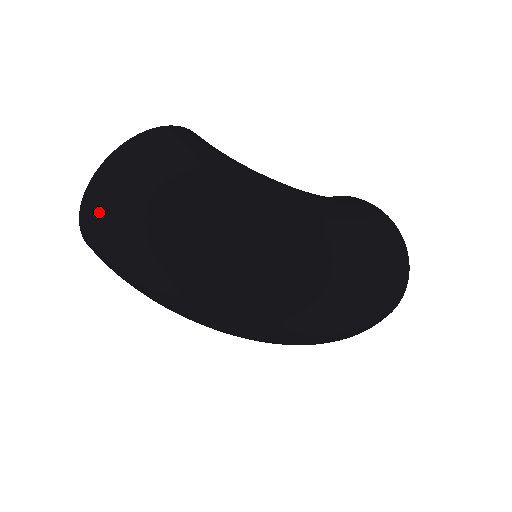
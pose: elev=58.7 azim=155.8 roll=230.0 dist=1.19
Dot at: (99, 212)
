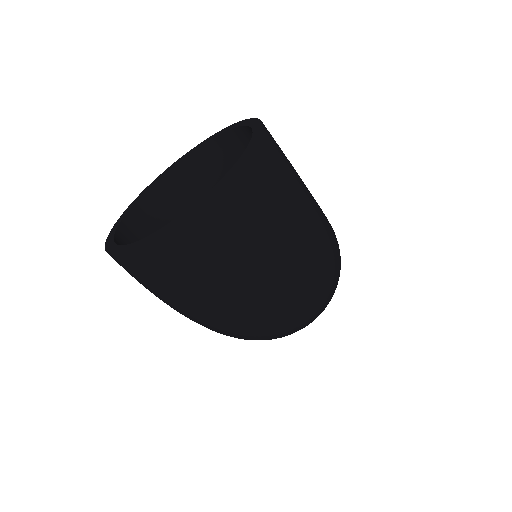
Dot at: (213, 241)
